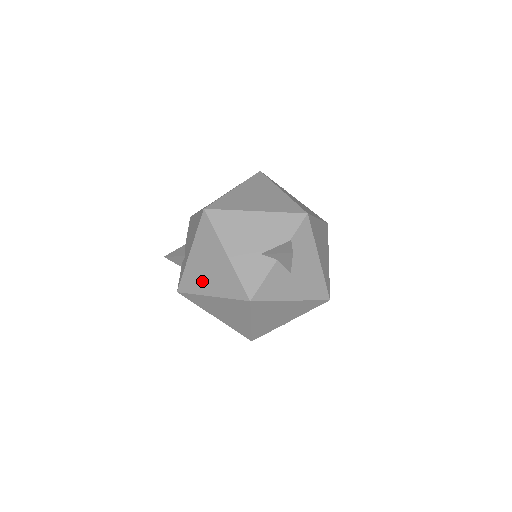
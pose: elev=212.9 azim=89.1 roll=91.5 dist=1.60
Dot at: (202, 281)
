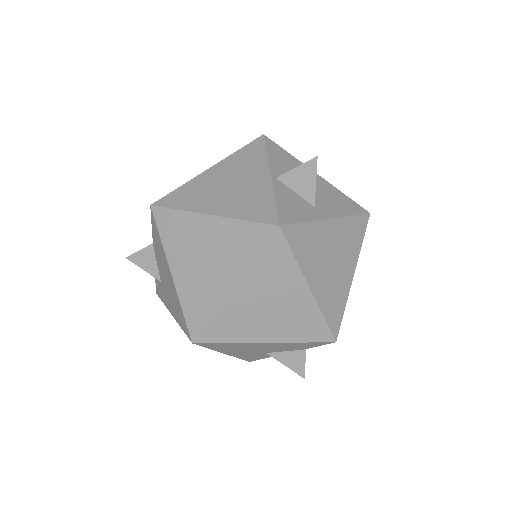
Dot at: occluded
